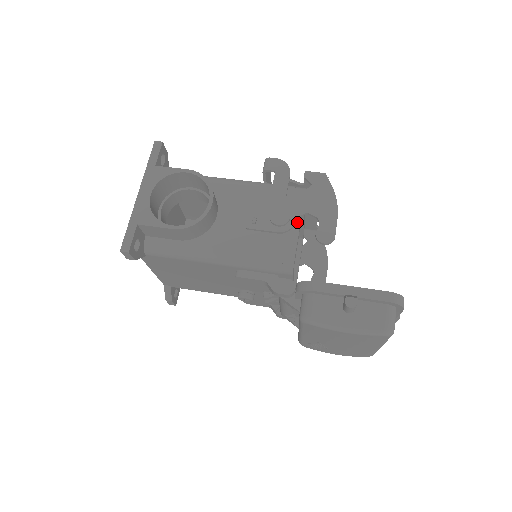
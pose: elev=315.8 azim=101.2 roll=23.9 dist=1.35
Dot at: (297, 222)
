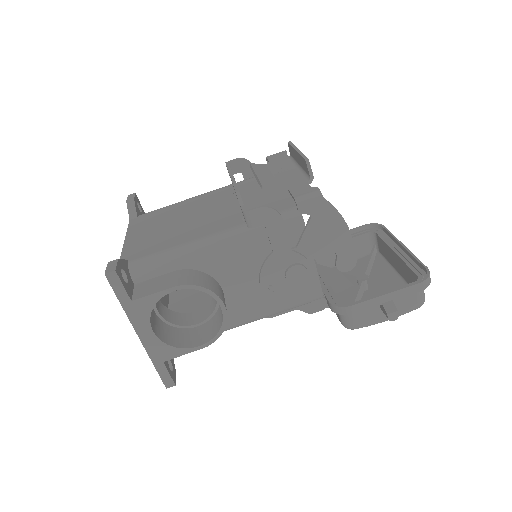
Dot at: (310, 258)
